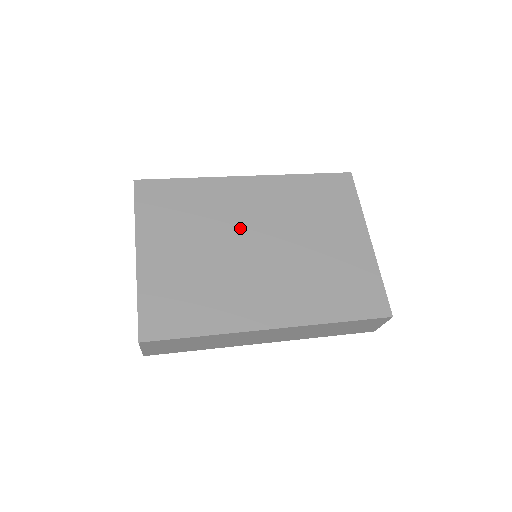
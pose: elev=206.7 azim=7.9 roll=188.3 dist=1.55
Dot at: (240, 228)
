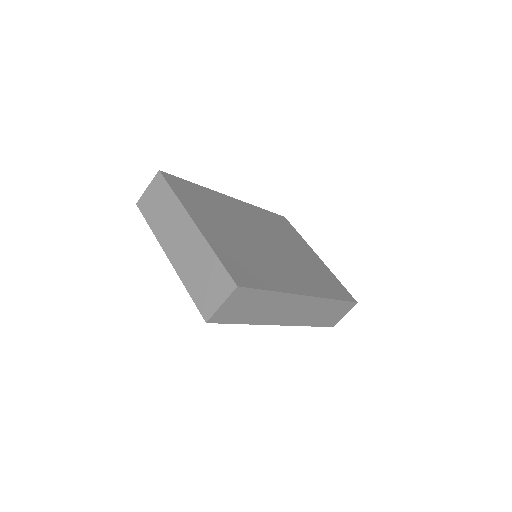
Dot at: (250, 228)
